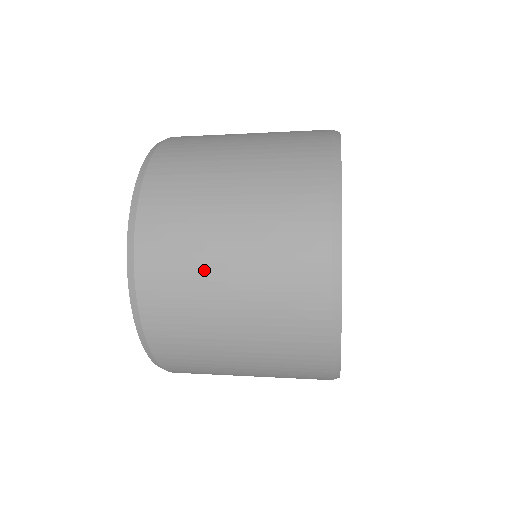
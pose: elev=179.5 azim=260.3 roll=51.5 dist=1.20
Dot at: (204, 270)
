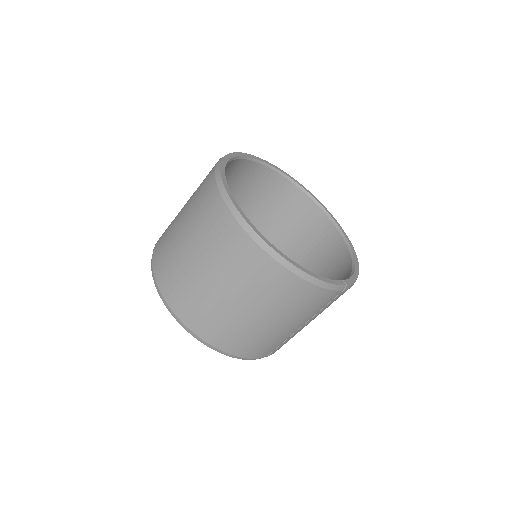
Dot at: (174, 228)
